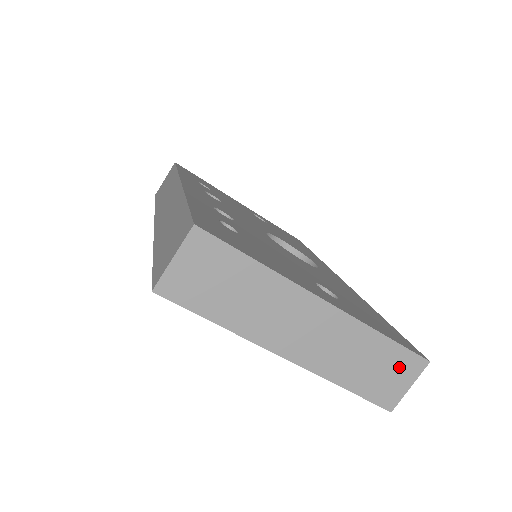
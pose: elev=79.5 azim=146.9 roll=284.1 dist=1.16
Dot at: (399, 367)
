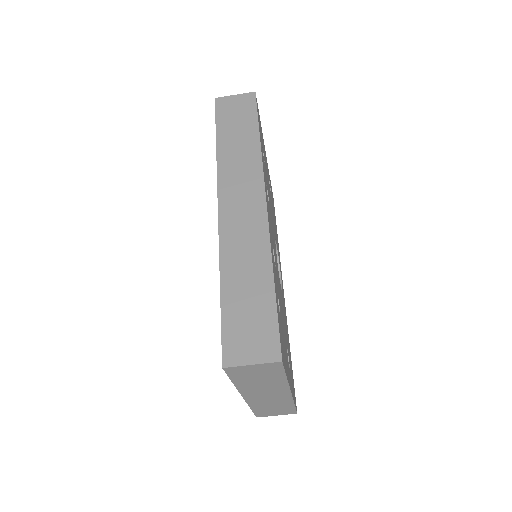
Dot at: (283, 411)
